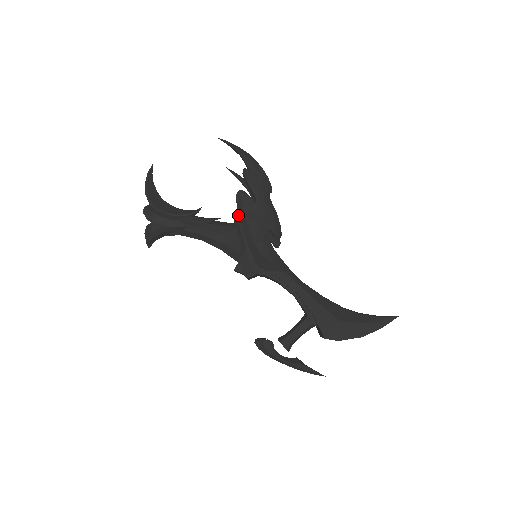
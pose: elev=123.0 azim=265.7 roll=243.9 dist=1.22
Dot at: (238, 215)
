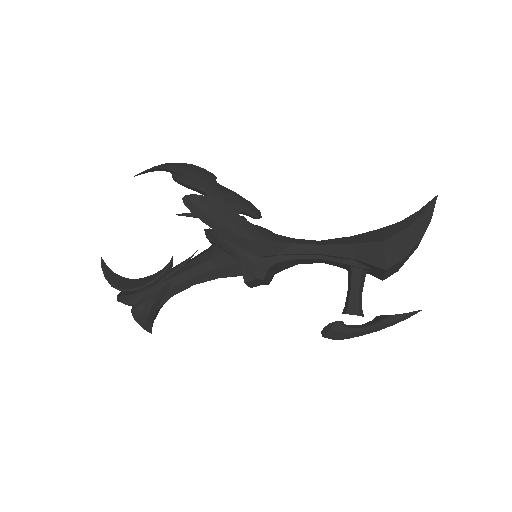
Dot at: (208, 232)
